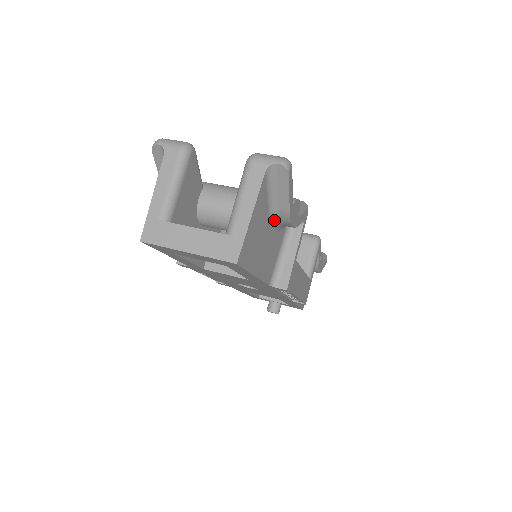
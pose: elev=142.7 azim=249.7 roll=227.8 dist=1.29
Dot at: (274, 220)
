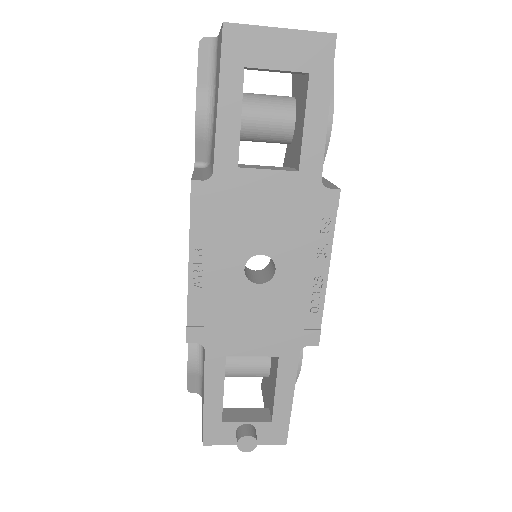
Dot at: occluded
